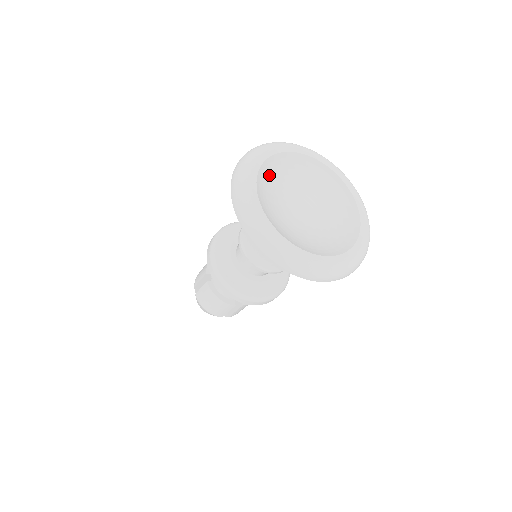
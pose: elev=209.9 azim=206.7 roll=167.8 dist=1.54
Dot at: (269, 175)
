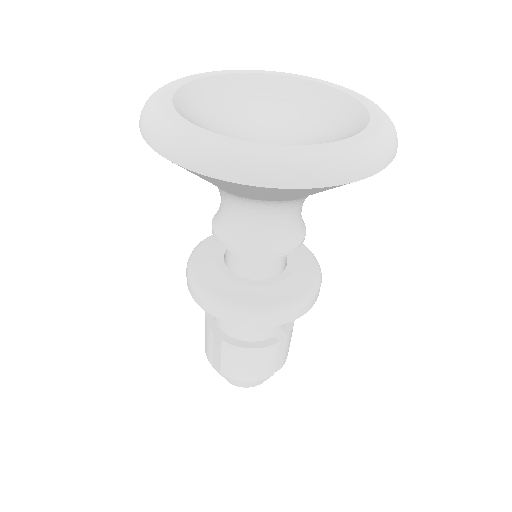
Dot at: (192, 112)
